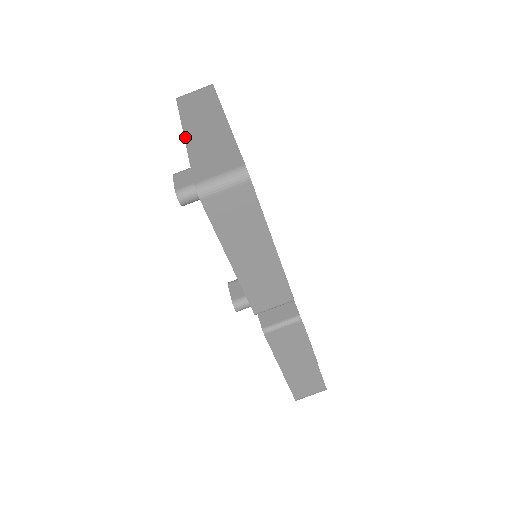
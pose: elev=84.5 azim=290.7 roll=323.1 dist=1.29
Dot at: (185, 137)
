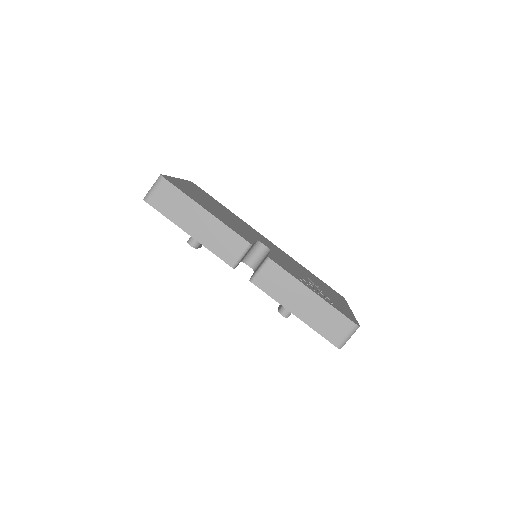
Dot at: occluded
